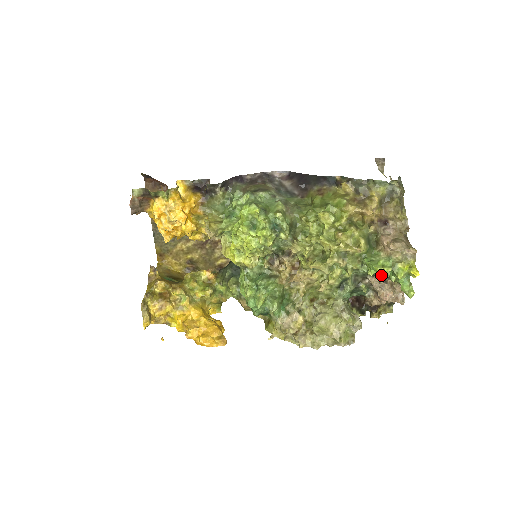
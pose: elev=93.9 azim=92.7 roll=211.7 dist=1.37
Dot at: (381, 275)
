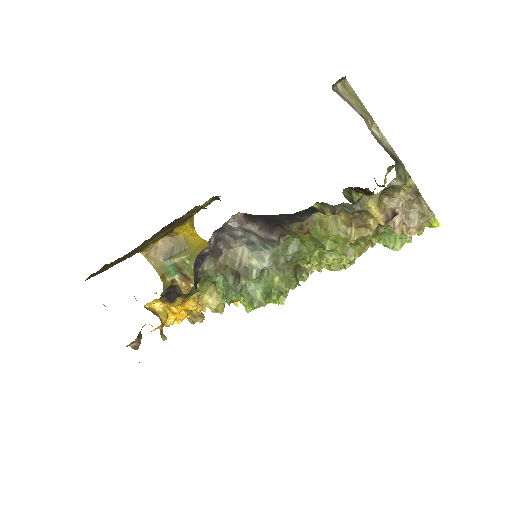
Dot at: occluded
